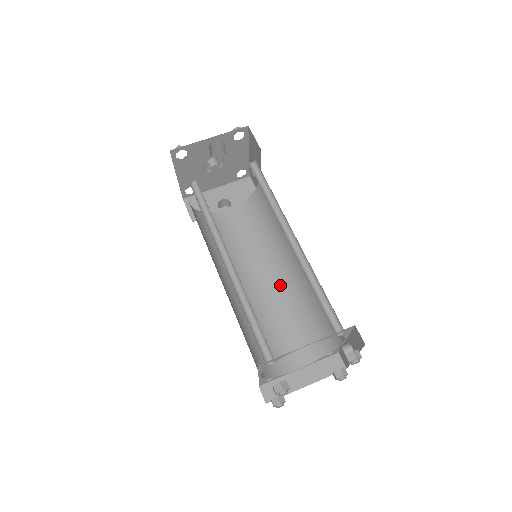
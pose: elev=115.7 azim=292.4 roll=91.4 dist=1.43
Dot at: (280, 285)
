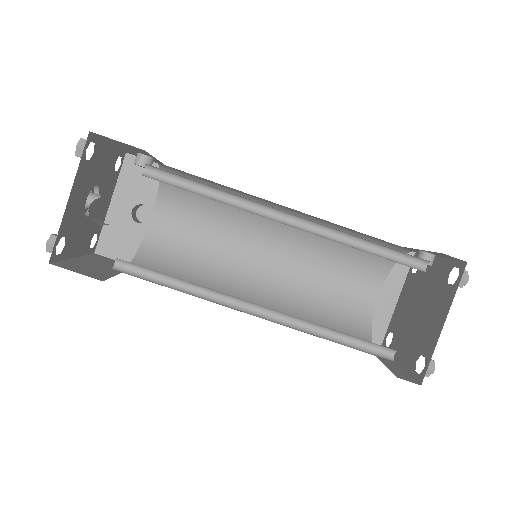
Dot at: (289, 242)
